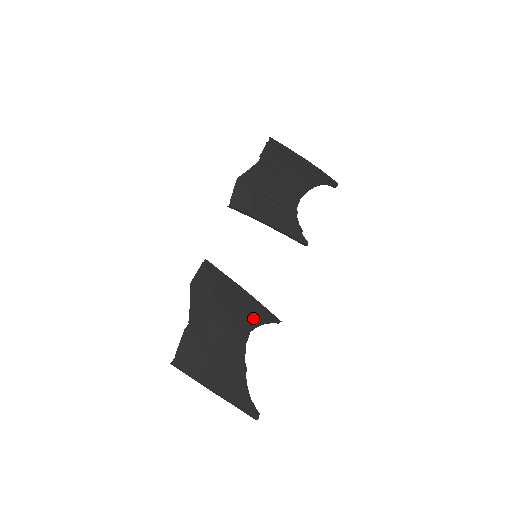
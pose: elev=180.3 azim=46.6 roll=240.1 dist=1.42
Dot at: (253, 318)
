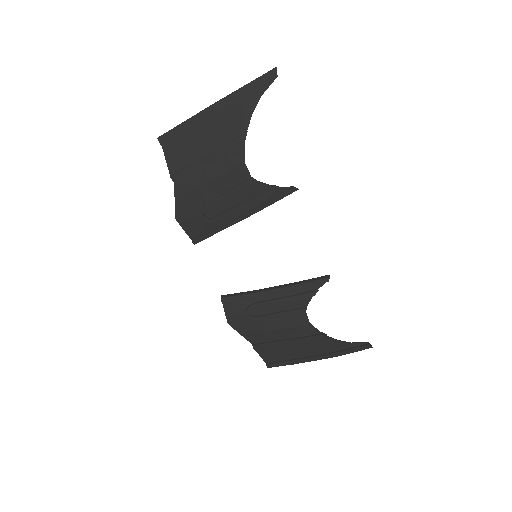
Dot at: (299, 300)
